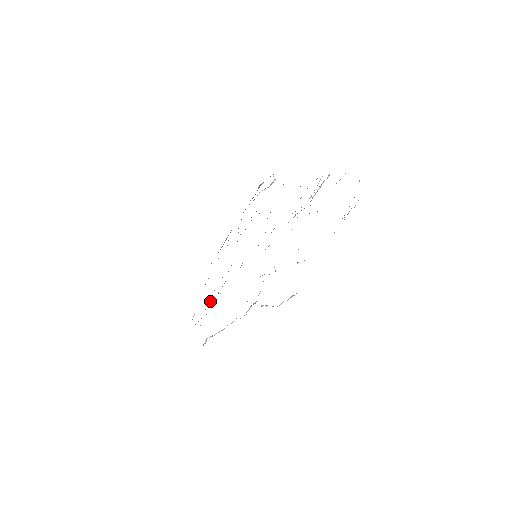
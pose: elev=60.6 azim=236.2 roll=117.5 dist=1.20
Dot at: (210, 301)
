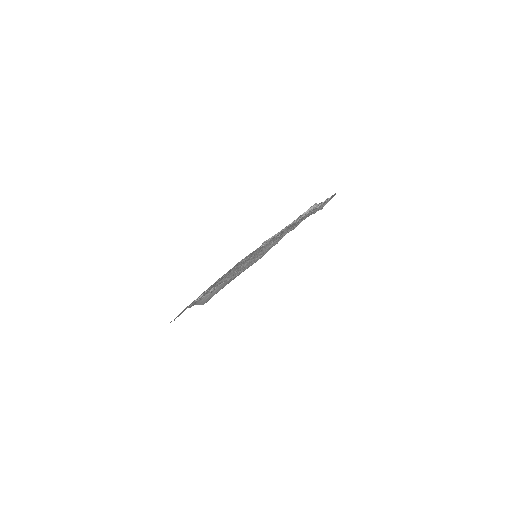
Dot at: occluded
